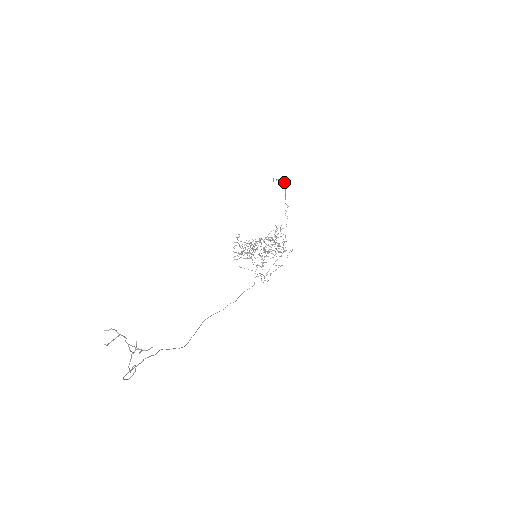
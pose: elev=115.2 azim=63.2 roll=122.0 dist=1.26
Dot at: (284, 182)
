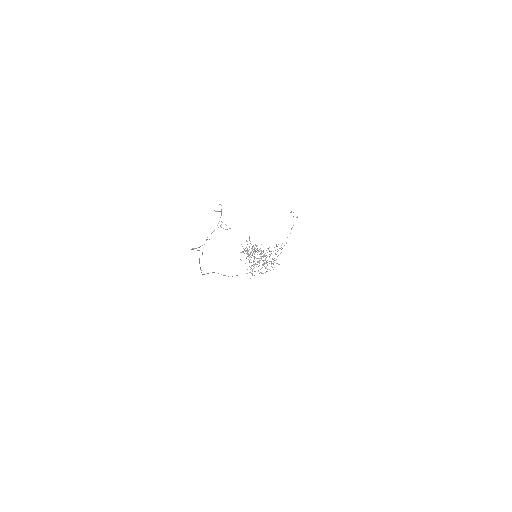
Dot at: (297, 216)
